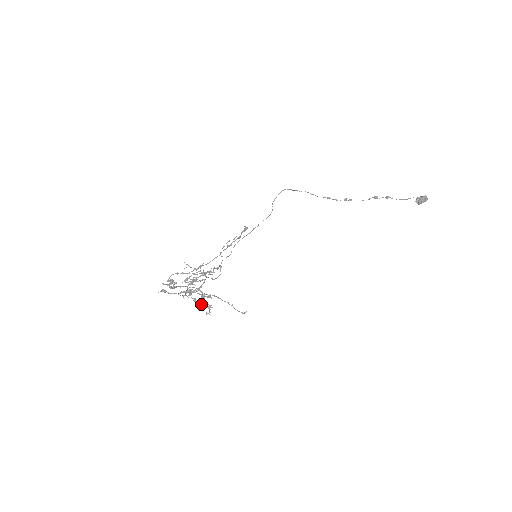
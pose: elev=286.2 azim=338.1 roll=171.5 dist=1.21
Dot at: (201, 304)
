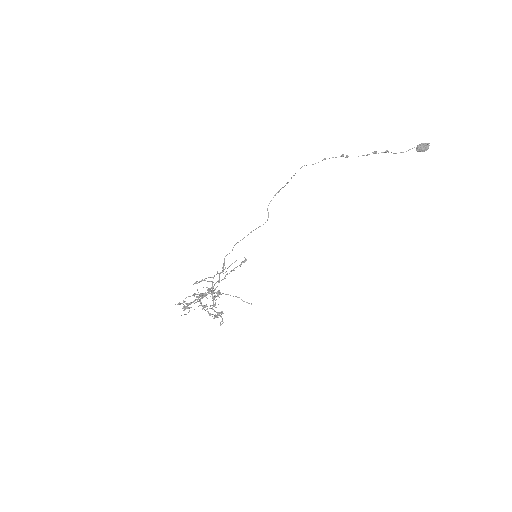
Dot at: (214, 318)
